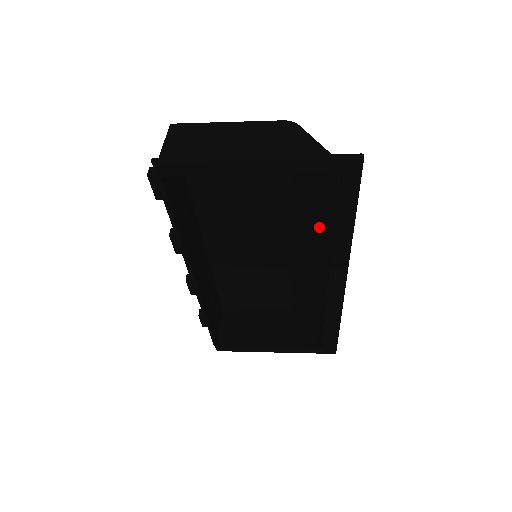
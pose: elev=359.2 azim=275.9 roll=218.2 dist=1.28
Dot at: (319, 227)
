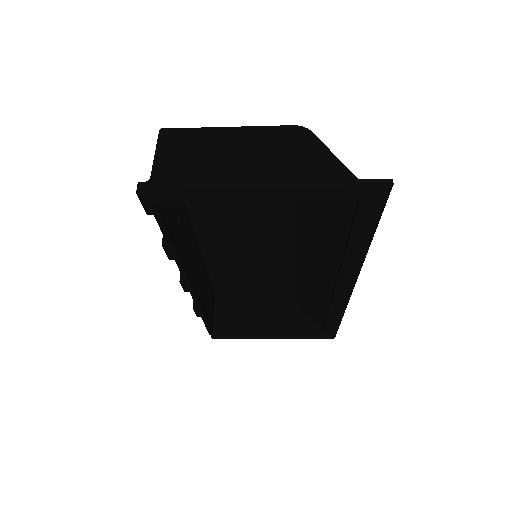
Dot at: (329, 237)
